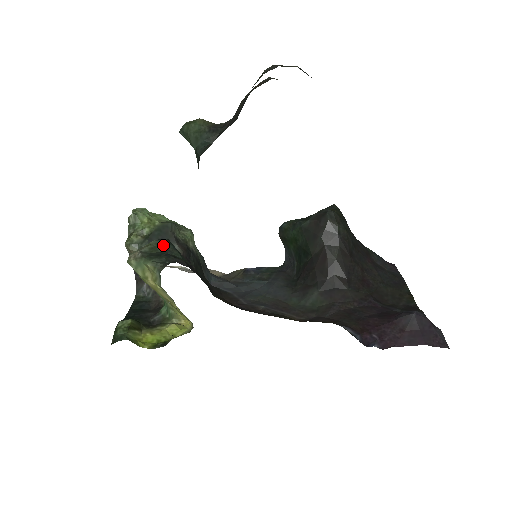
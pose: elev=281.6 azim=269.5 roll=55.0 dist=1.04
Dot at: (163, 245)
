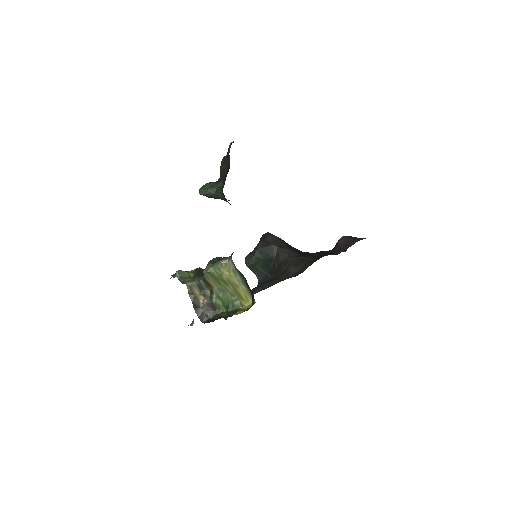
Dot at: (217, 259)
